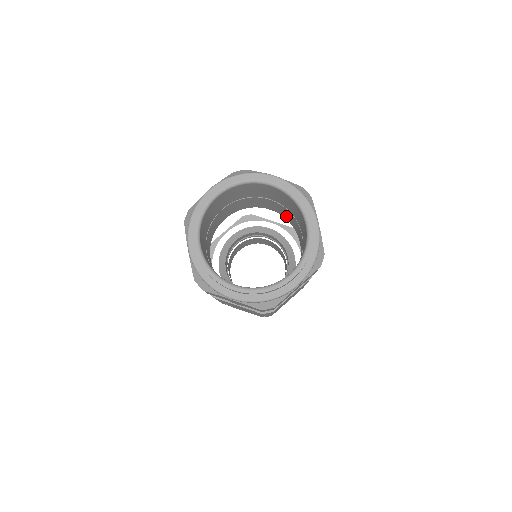
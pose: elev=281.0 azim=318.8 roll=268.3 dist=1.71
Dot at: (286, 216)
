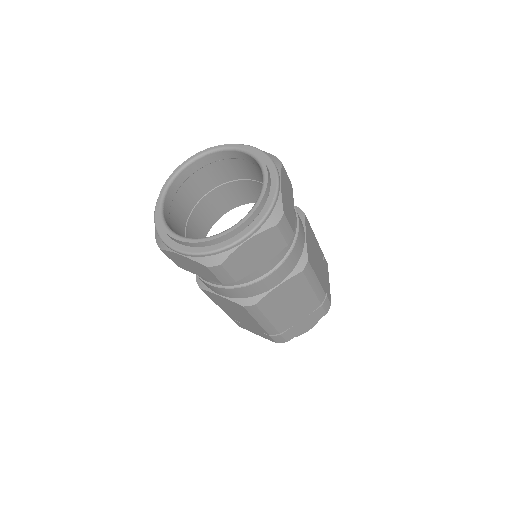
Dot at: occluded
